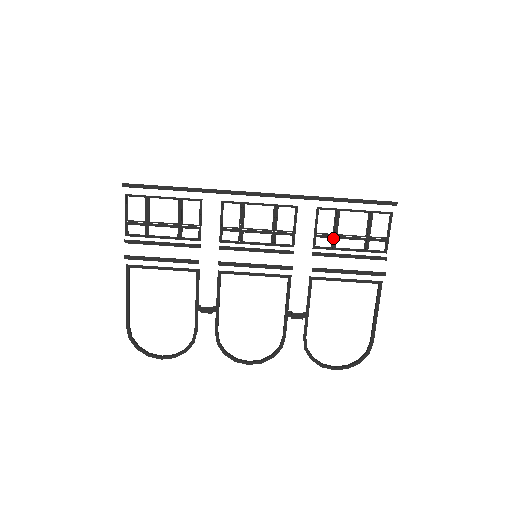
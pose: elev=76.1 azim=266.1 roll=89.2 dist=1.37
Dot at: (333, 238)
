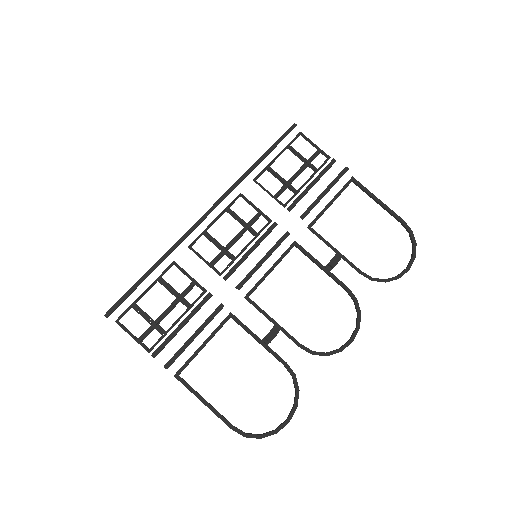
Dot at: (288, 187)
